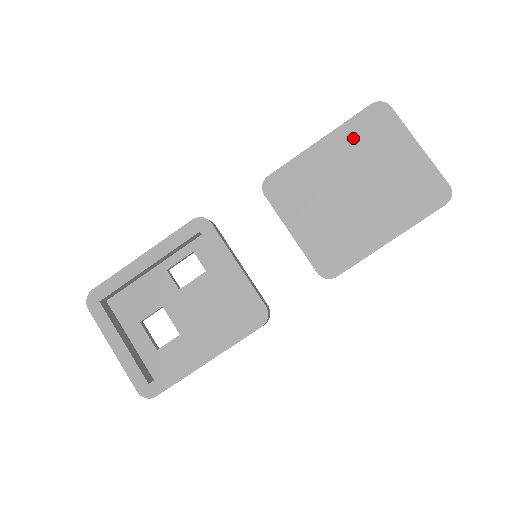
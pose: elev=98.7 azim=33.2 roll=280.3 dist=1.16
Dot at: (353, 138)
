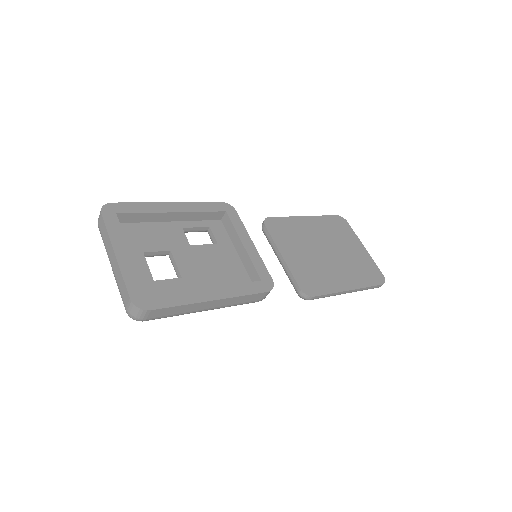
Dot at: (326, 225)
